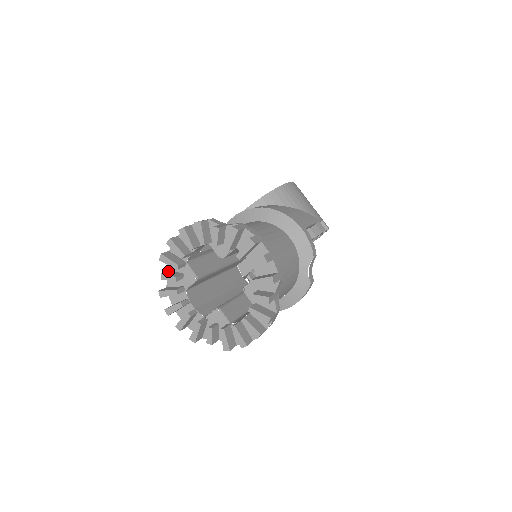
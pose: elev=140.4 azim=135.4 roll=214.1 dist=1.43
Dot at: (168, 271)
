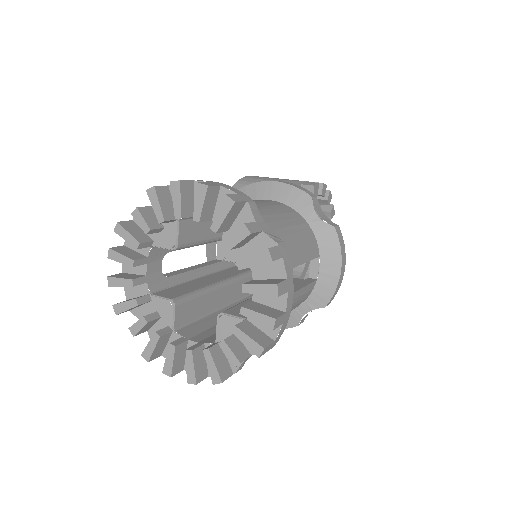
Dot at: occluded
